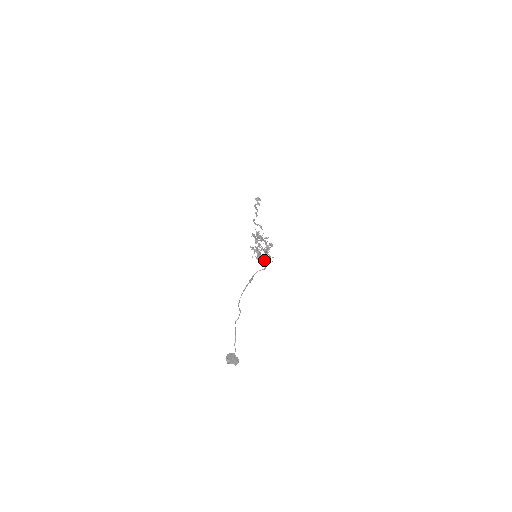
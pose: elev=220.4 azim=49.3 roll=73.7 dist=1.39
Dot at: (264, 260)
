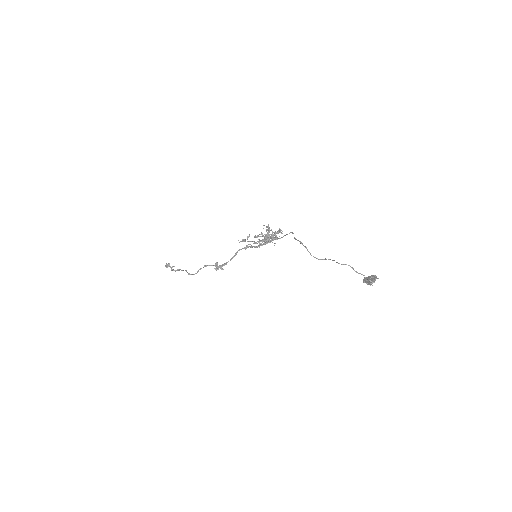
Dot at: occluded
